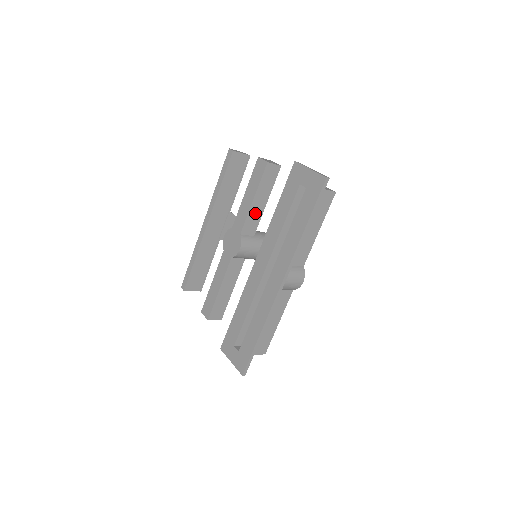
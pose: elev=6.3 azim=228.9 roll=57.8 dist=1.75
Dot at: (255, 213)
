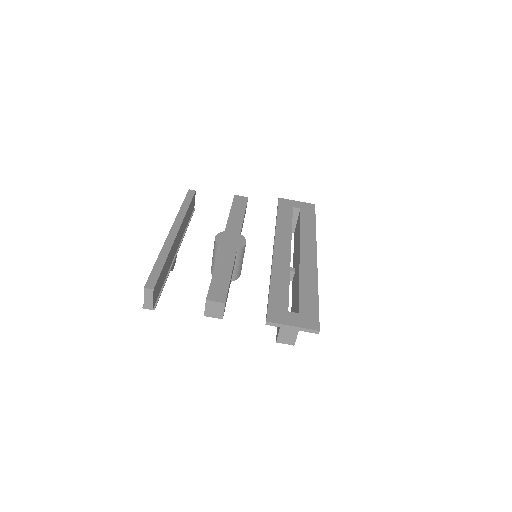
Dot at: occluded
